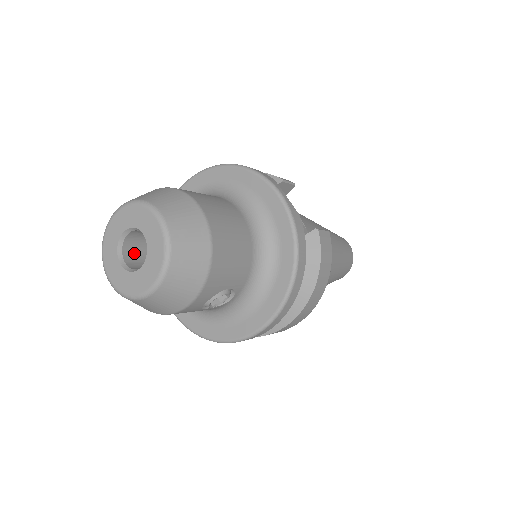
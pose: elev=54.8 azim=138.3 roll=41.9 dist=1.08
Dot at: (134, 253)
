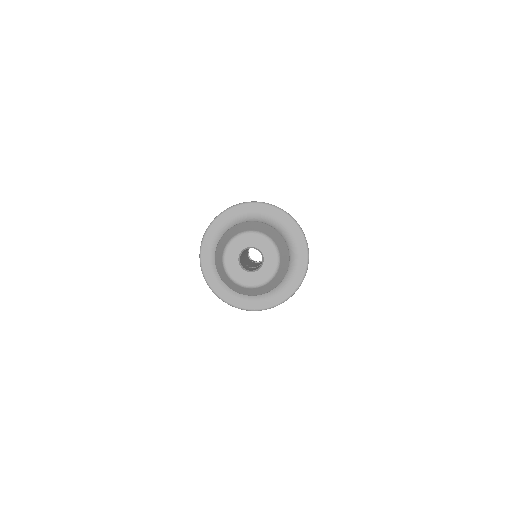
Dot at: (240, 260)
